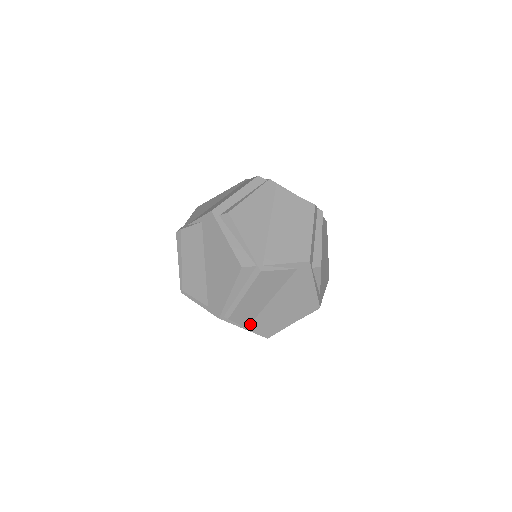
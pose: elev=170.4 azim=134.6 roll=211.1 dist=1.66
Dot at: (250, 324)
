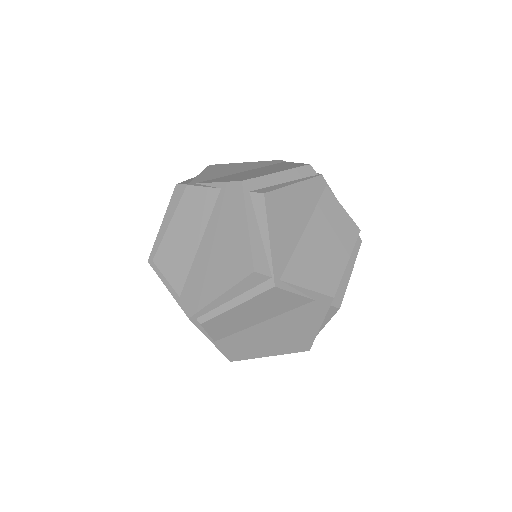
Dot at: (221, 339)
